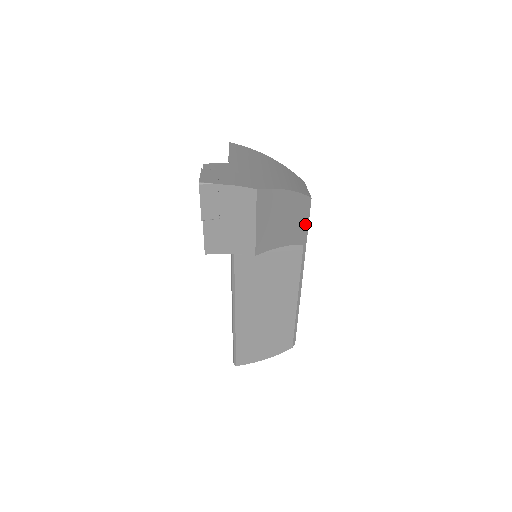
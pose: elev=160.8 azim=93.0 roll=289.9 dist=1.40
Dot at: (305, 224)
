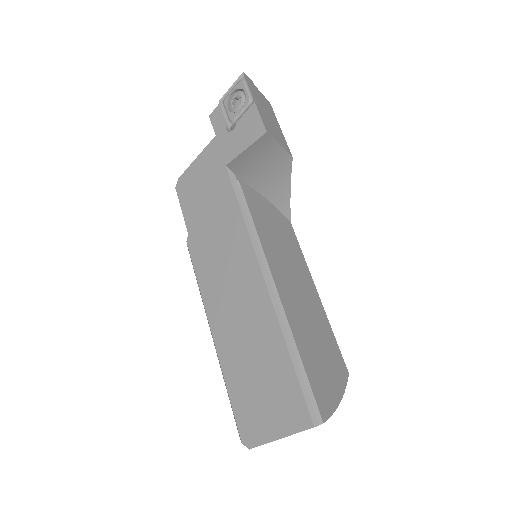
Dot at: occluded
